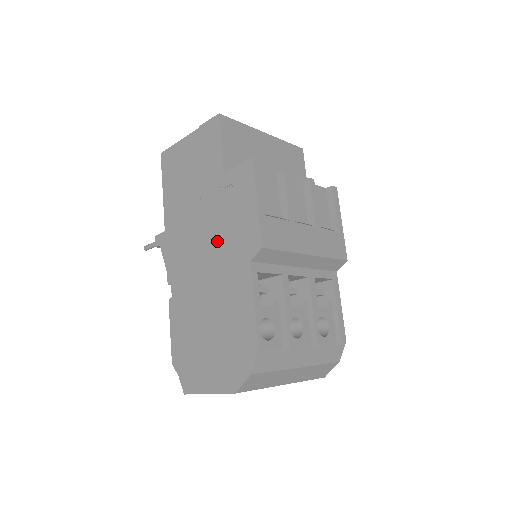
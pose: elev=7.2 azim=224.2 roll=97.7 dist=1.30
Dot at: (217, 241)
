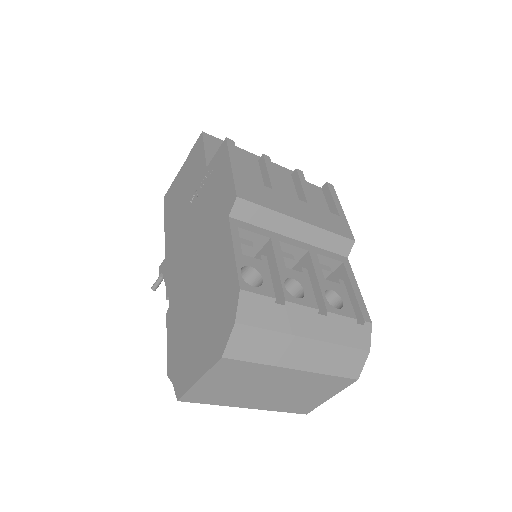
Dot at: (203, 224)
